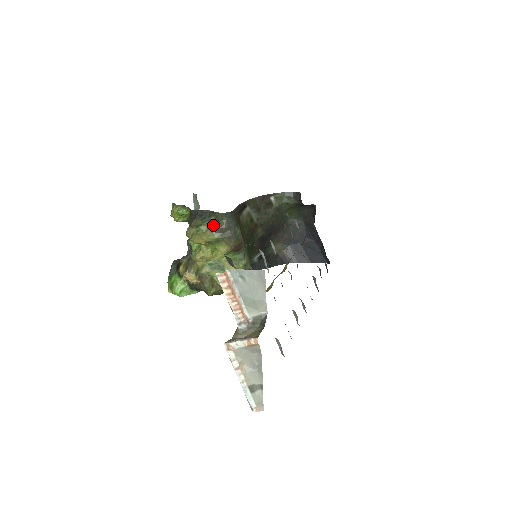
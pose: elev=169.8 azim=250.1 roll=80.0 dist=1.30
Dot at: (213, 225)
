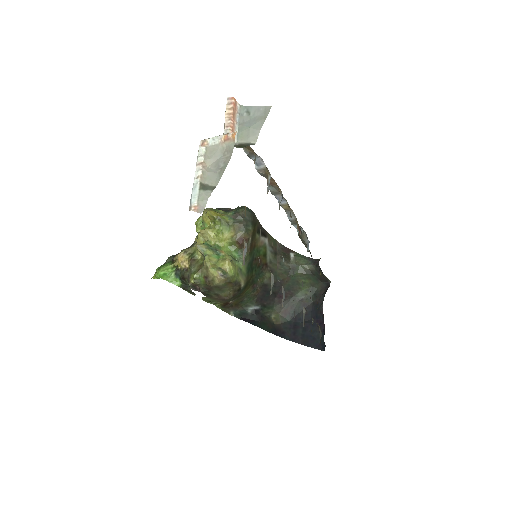
Dot at: occluded
